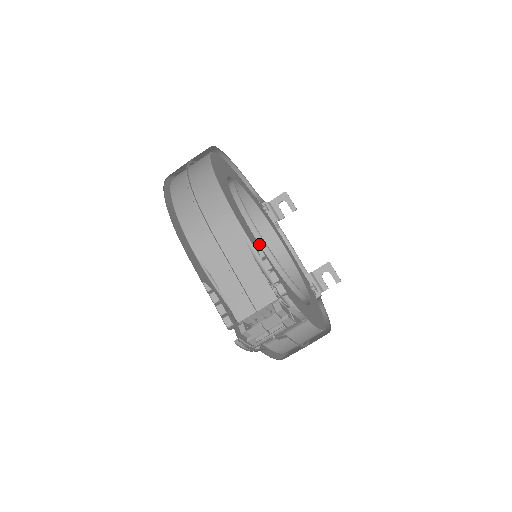
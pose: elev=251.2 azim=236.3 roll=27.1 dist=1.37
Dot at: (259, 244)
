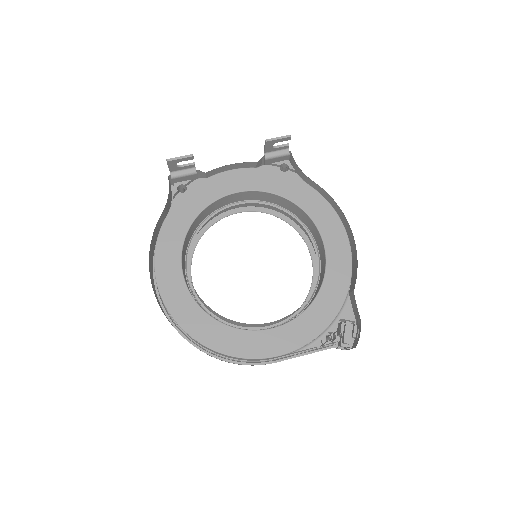
Dot at: occluded
